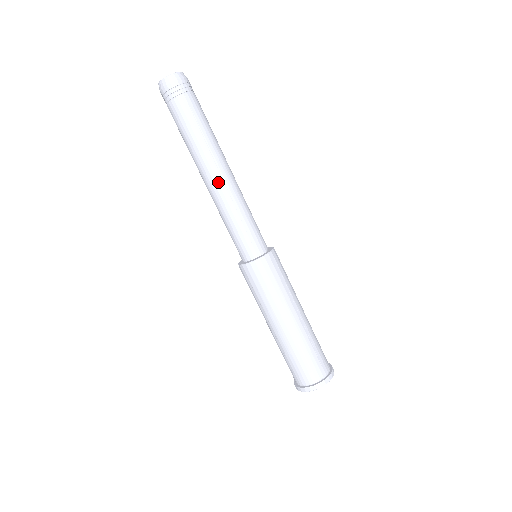
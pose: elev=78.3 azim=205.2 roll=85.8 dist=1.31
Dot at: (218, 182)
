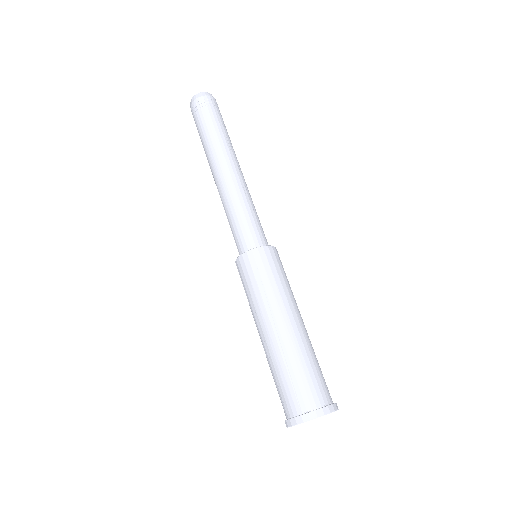
Dot at: (237, 173)
